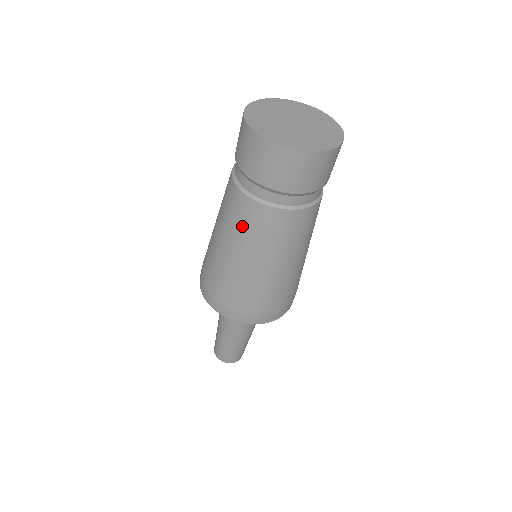
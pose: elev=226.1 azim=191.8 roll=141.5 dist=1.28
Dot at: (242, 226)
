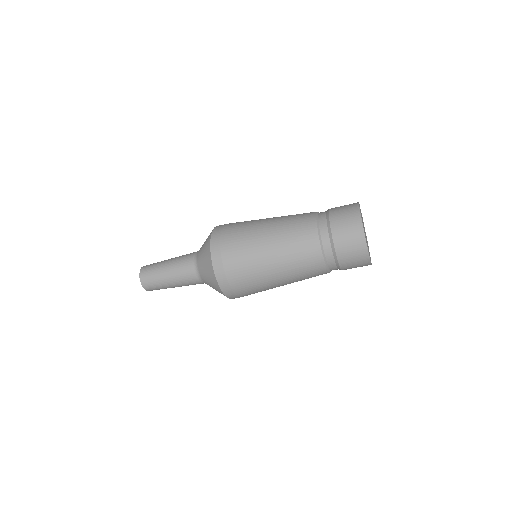
Dot at: (297, 251)
